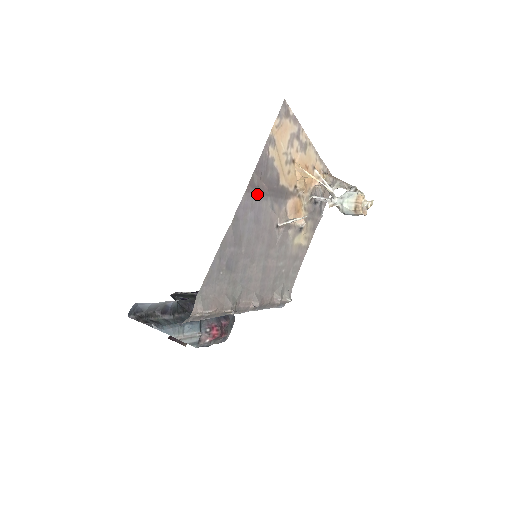
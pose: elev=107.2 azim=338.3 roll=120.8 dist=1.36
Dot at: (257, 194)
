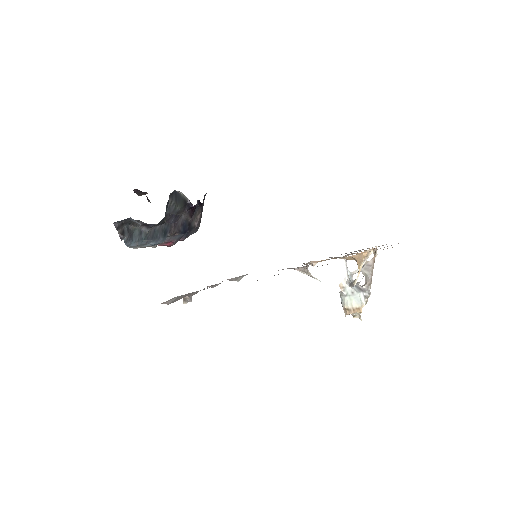
Dot at: occluded
